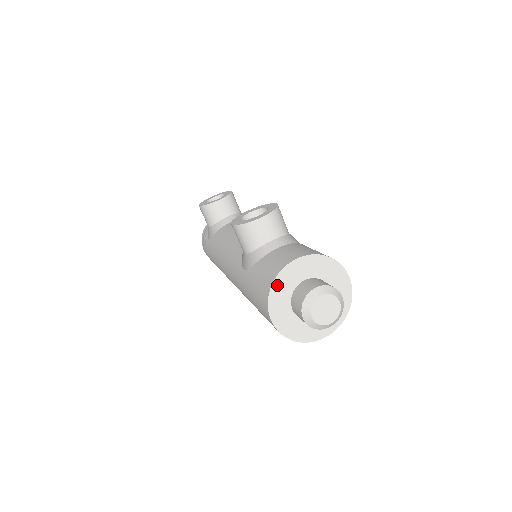
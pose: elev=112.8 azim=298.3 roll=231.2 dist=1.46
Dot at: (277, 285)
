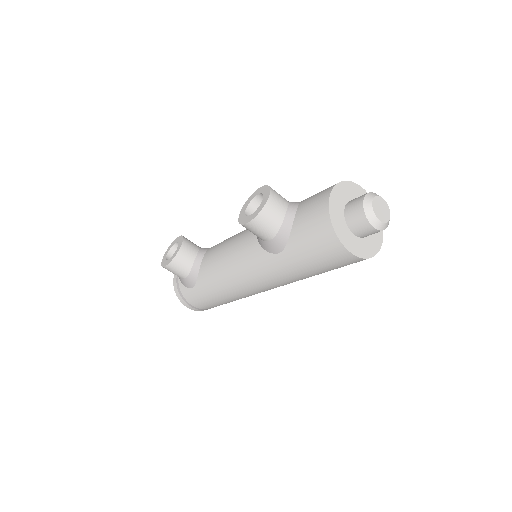
Dot at: (334, 223)
